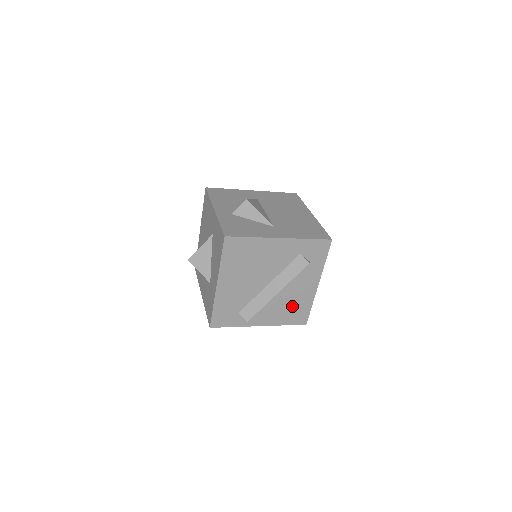
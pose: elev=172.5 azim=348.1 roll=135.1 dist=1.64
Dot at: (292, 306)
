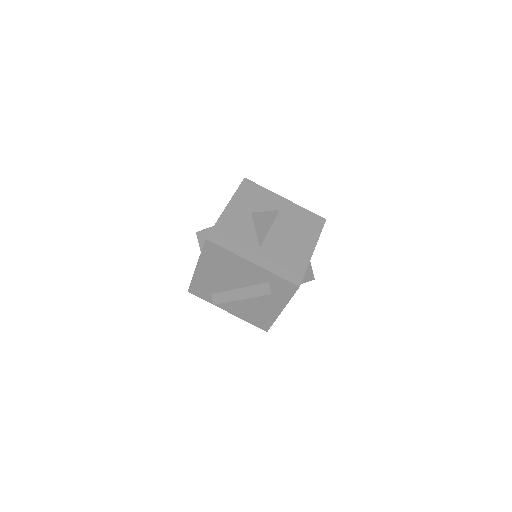
Dot at: (256, 313)
